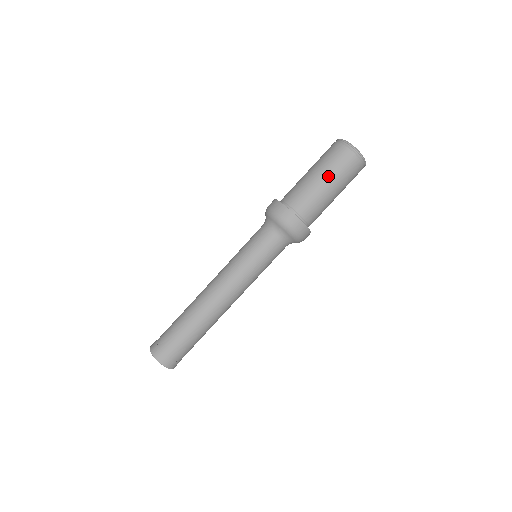
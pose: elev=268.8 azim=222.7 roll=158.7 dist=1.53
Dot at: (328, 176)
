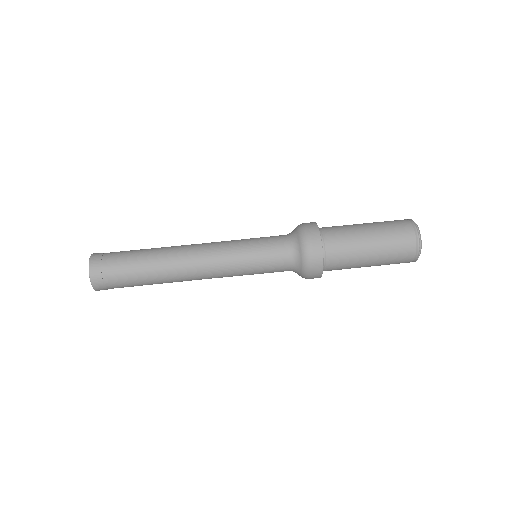
Dot at: (373, 226)
